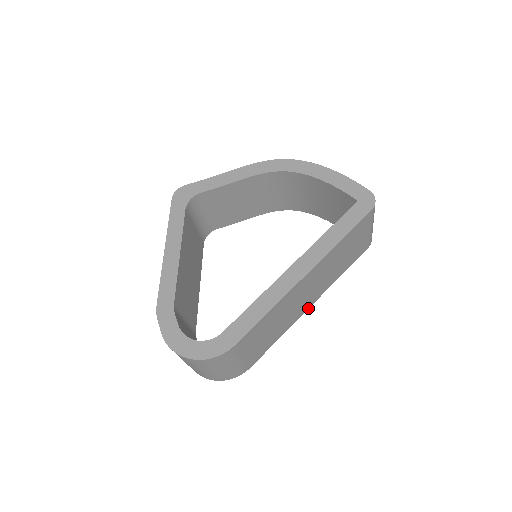
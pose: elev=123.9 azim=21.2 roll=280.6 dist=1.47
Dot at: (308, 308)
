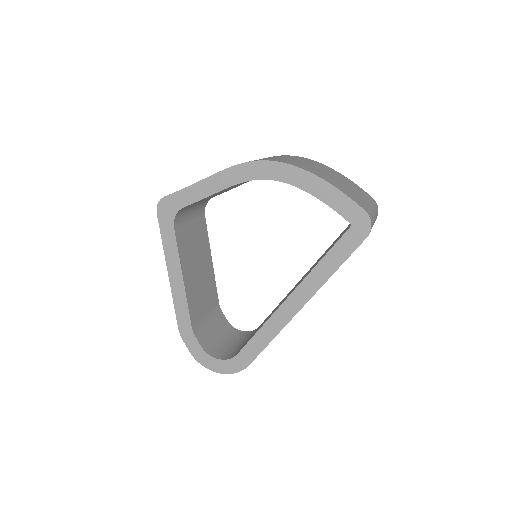
Dot at: occluded
